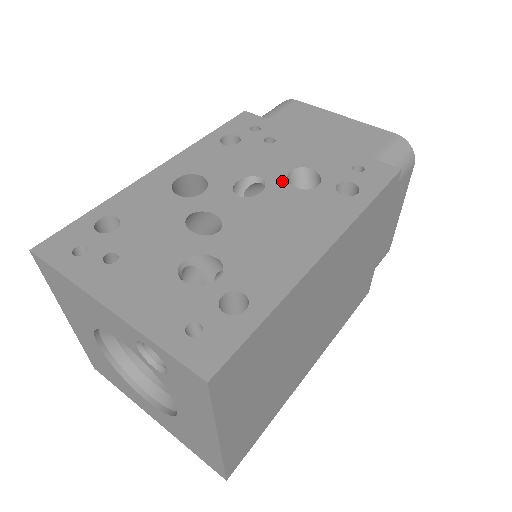
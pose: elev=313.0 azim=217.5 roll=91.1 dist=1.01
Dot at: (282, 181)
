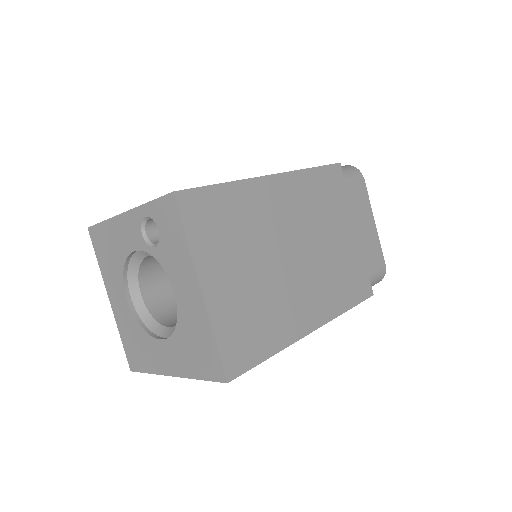
Dot at: occluded
